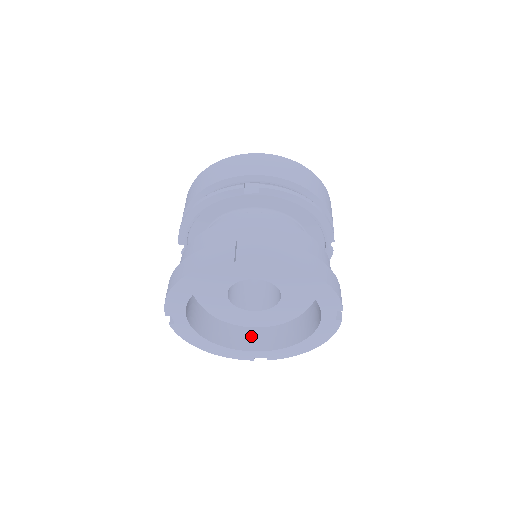
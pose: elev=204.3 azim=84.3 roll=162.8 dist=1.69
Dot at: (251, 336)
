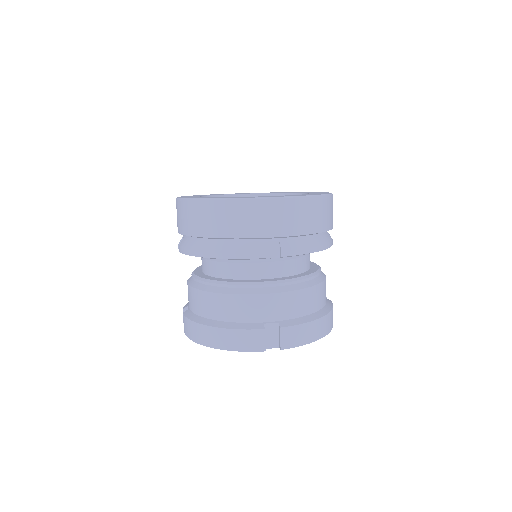
Dot at: occluded
